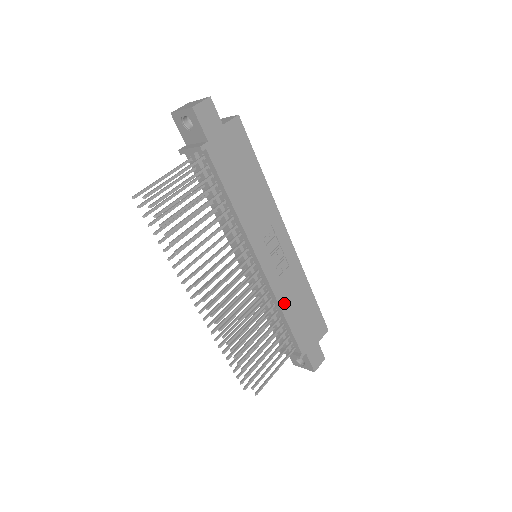
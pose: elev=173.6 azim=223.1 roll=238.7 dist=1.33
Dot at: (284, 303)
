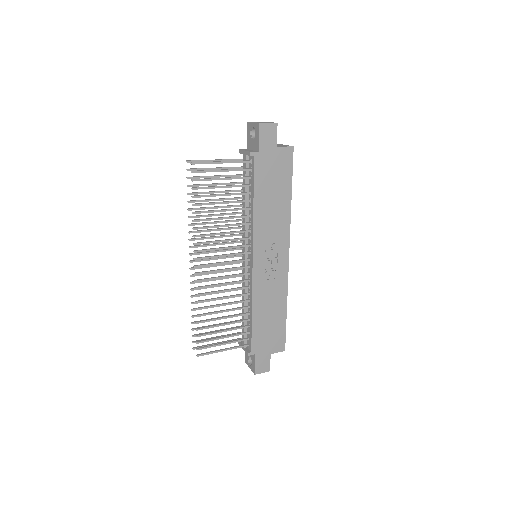
Dot at: (257, 303)
